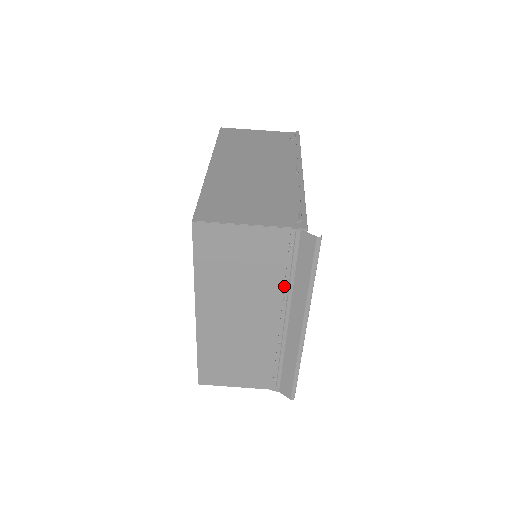
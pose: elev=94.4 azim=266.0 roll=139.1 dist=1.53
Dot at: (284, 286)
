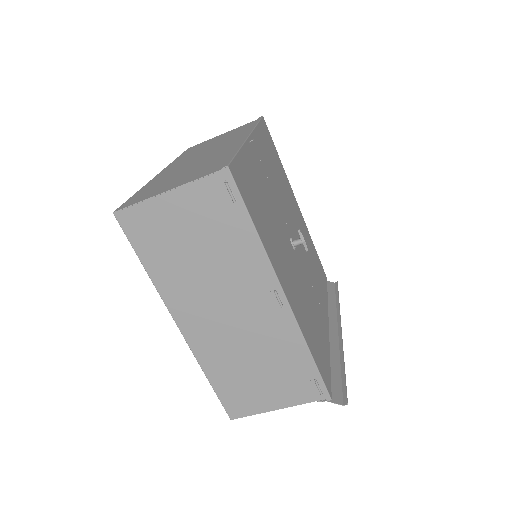
Dot at: occluded
